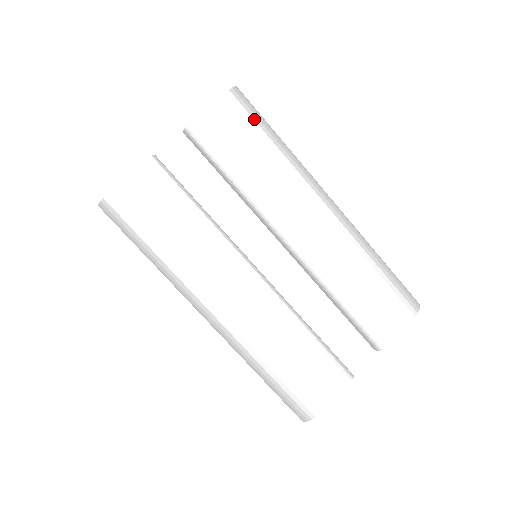
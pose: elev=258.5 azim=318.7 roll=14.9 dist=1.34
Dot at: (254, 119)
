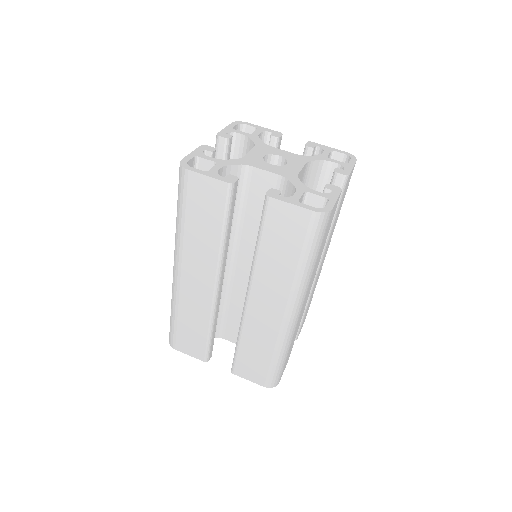
Dot at: (309, 240)
